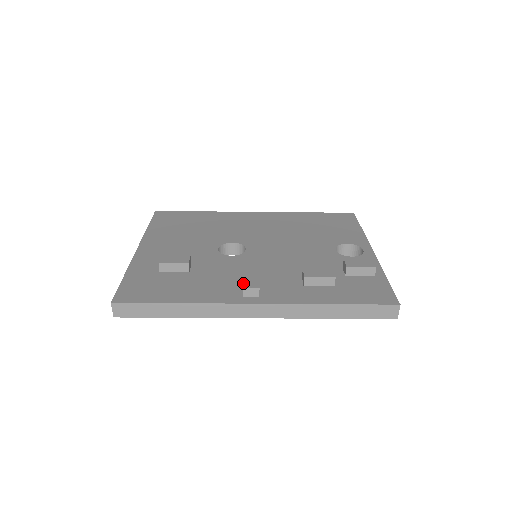
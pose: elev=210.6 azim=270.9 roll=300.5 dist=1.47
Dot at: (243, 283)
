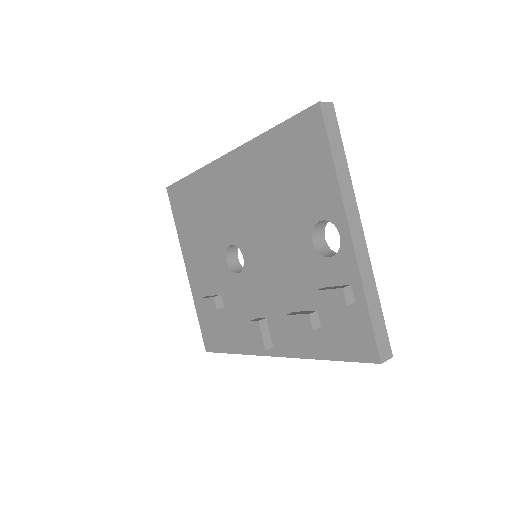
Dot at: occluded
